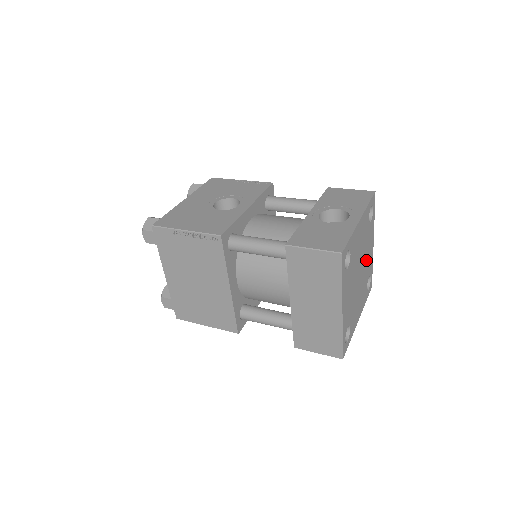
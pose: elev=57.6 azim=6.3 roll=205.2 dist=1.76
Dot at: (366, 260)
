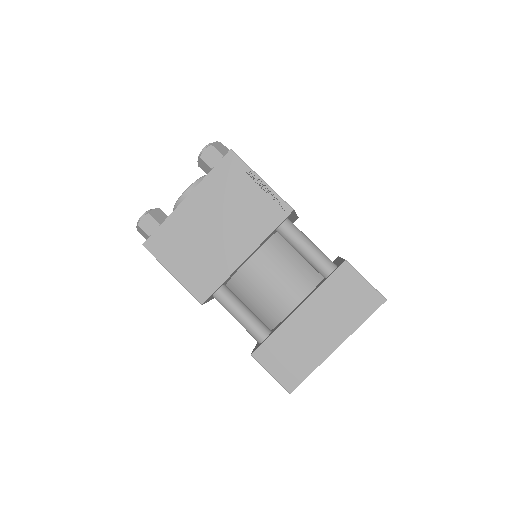
Dot at: occluded
